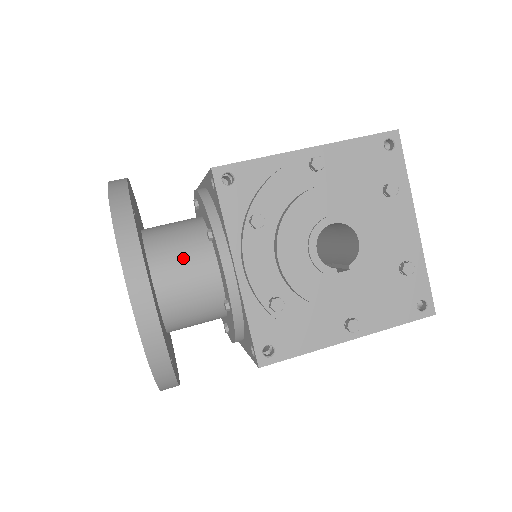
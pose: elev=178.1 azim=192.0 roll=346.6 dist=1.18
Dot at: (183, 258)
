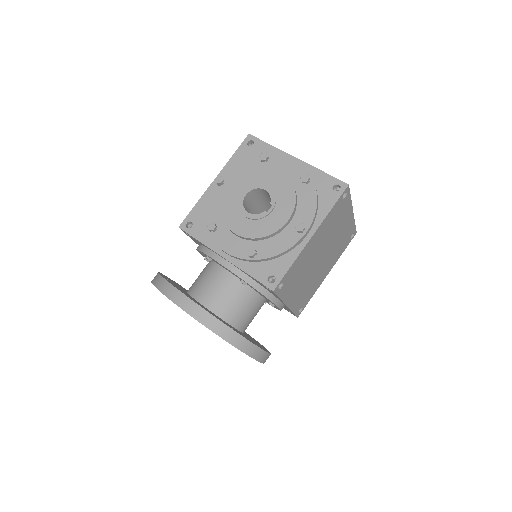
Dot at: (206, 281)
